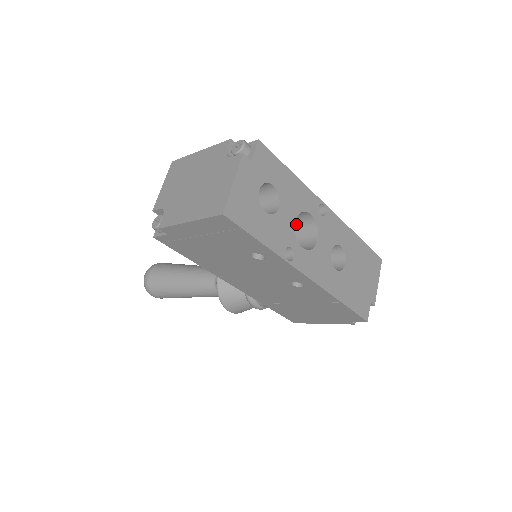
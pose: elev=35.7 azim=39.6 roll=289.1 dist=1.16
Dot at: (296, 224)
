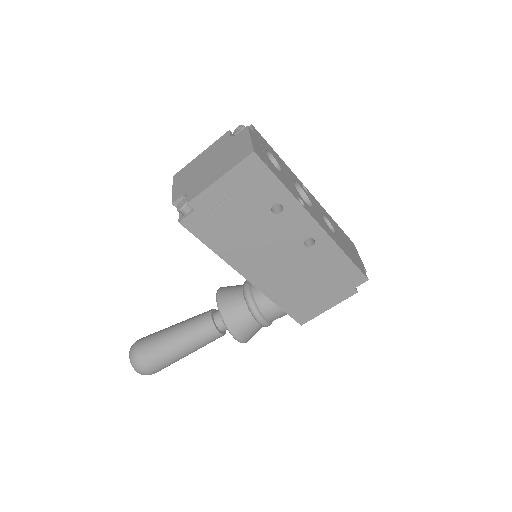
Dot at: occluded
